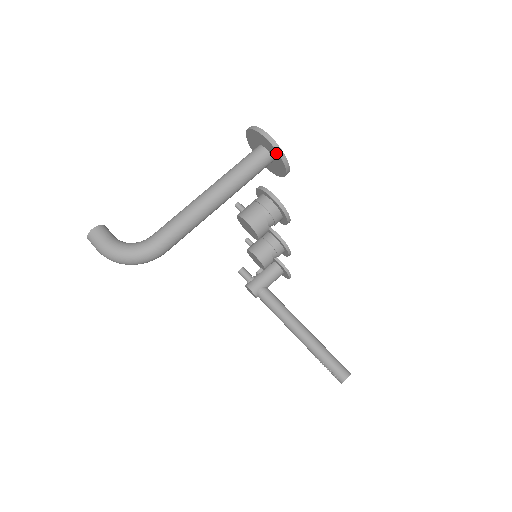
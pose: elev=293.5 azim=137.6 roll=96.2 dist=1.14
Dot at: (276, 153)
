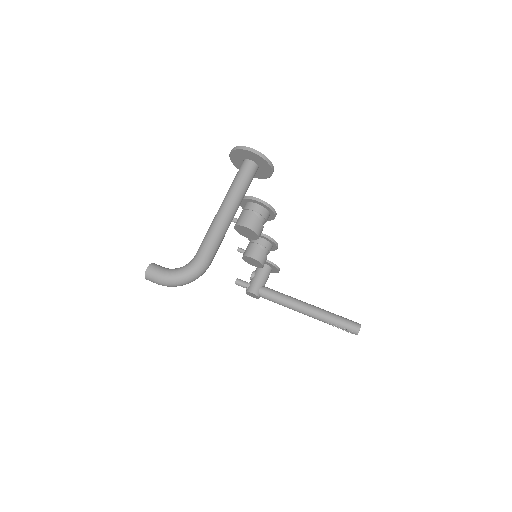
Dot at: (262, 160)
